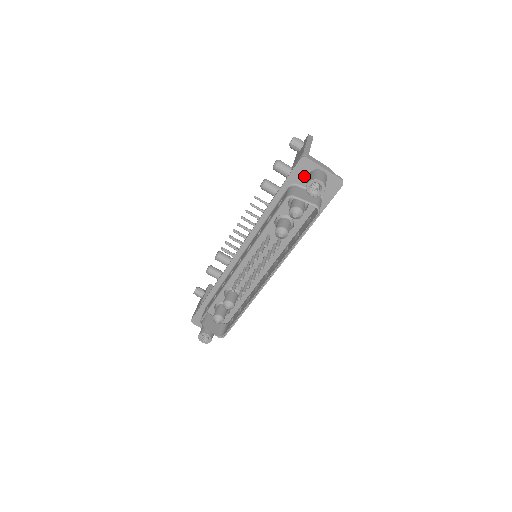
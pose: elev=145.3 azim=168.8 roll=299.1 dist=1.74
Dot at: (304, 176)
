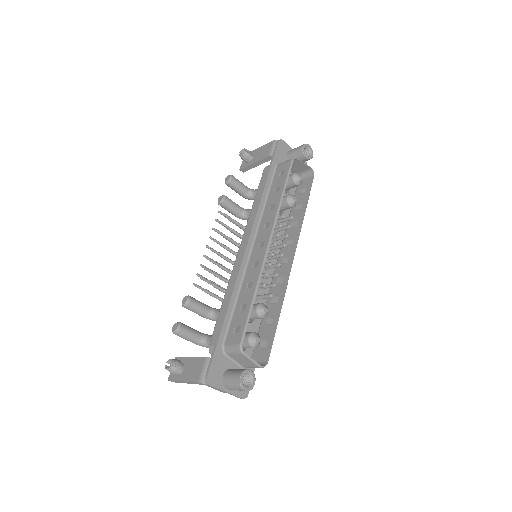
Dot at: (284, 156)
